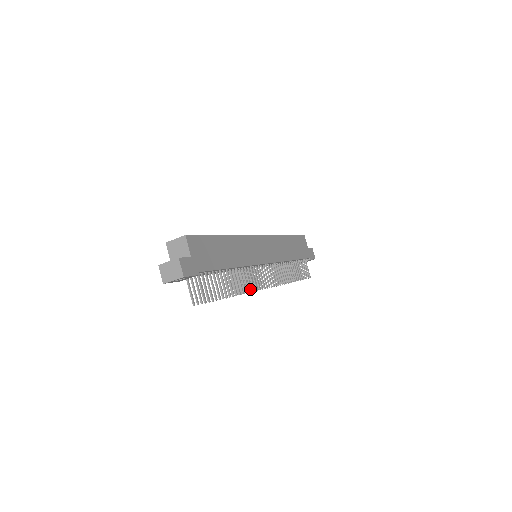
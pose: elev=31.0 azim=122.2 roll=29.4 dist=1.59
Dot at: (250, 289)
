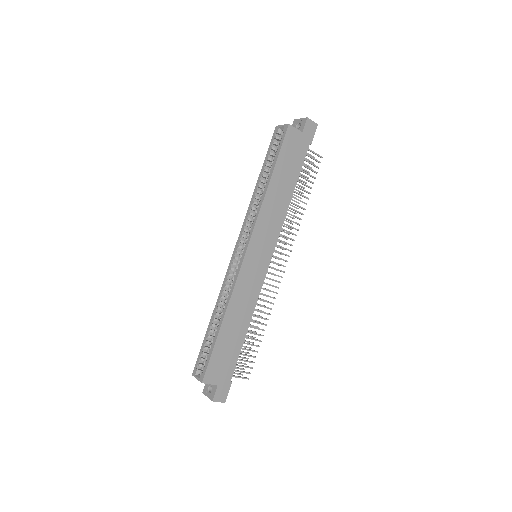
Dot at: occluded
